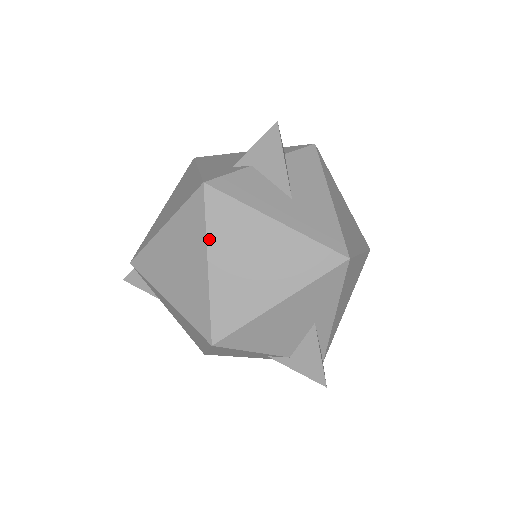
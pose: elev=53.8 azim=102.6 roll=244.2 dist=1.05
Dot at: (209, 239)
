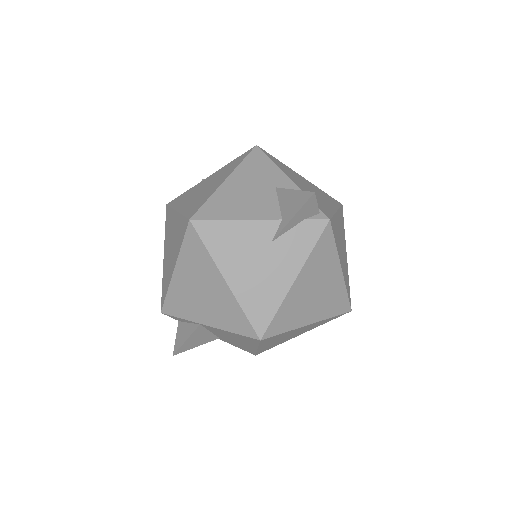
Dot at: (174, 208)
